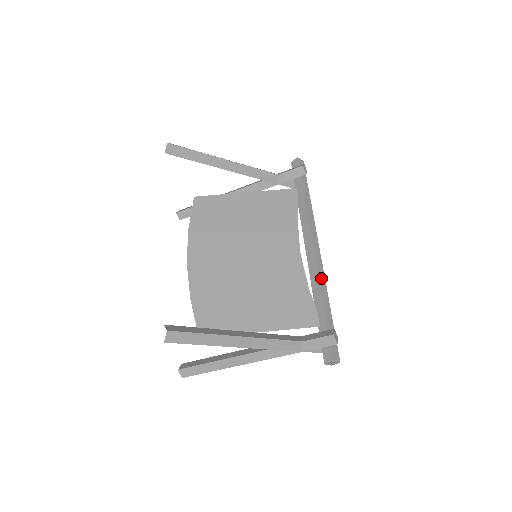
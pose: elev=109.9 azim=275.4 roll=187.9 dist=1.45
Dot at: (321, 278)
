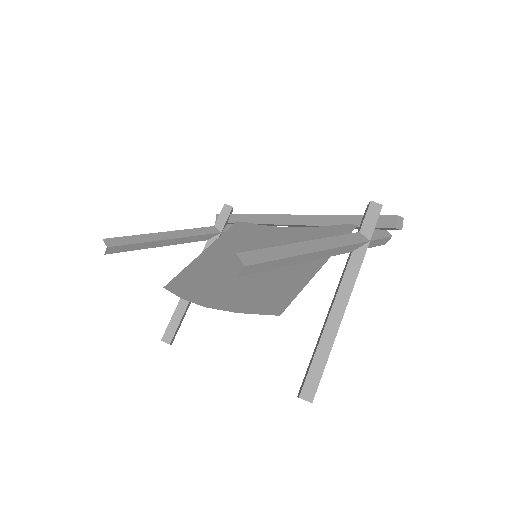
Dot at: (318, 216)
